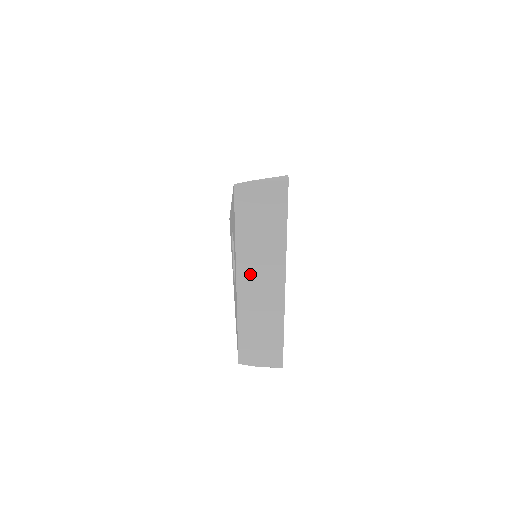
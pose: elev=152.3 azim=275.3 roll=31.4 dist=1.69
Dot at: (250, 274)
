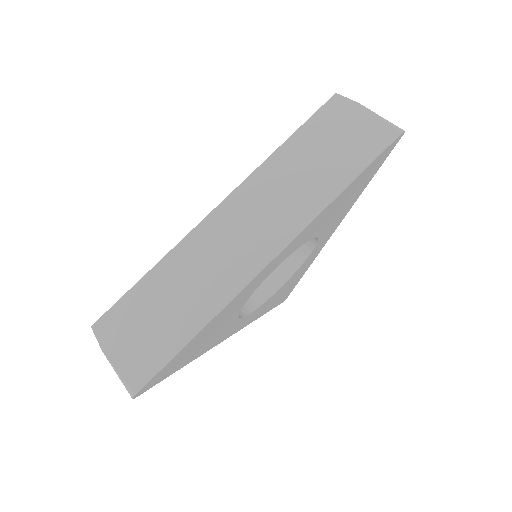
Dot at: occluded
